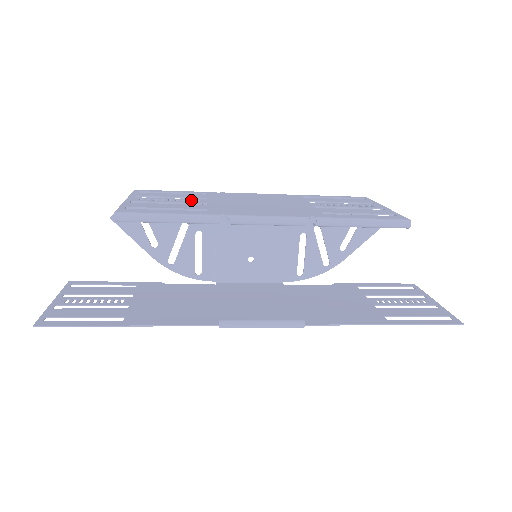
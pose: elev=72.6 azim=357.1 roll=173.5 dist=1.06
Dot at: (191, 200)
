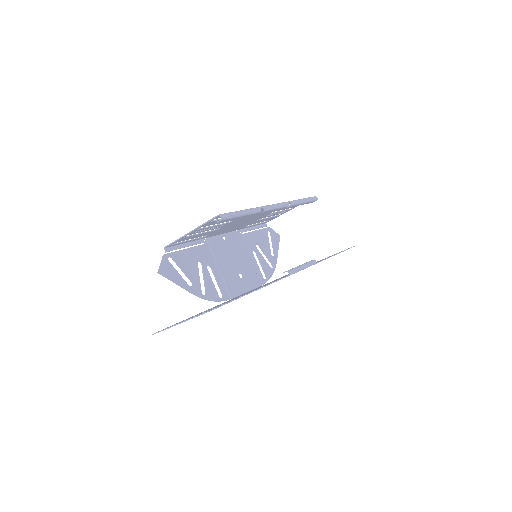
Dot at: (216, 227)
